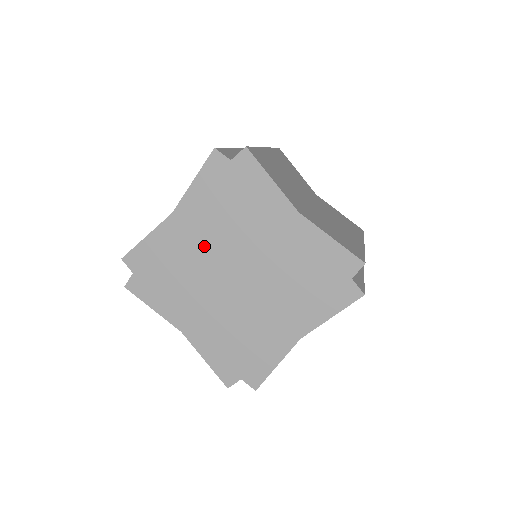
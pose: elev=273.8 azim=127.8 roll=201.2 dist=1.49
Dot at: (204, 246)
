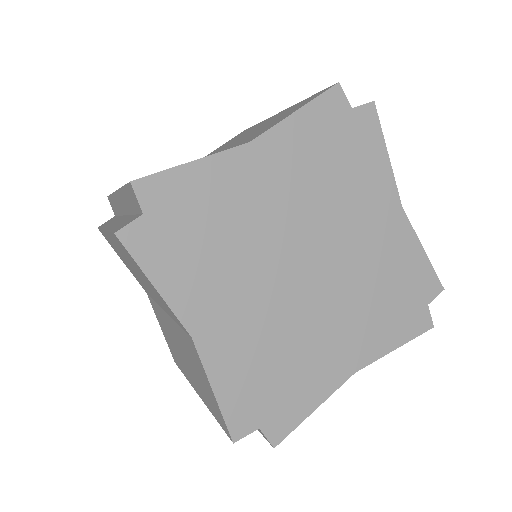
Dot at: (278, 209)
